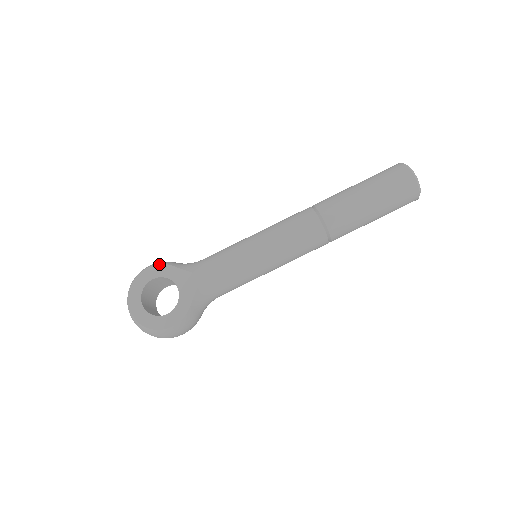
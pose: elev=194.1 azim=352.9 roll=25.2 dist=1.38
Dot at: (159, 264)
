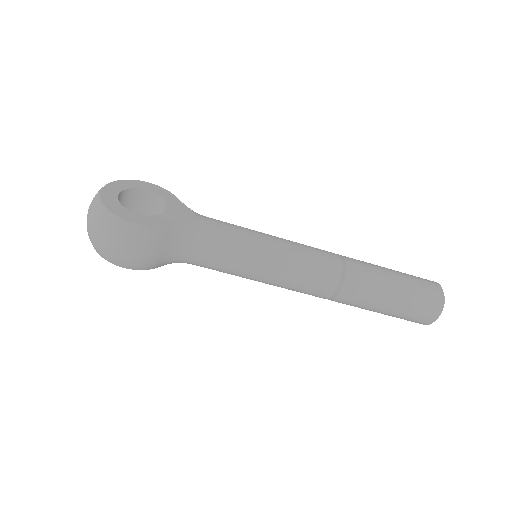
Dot at: (163, 188)
